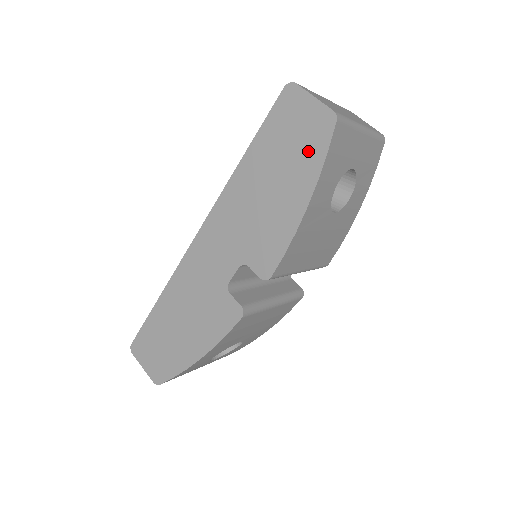
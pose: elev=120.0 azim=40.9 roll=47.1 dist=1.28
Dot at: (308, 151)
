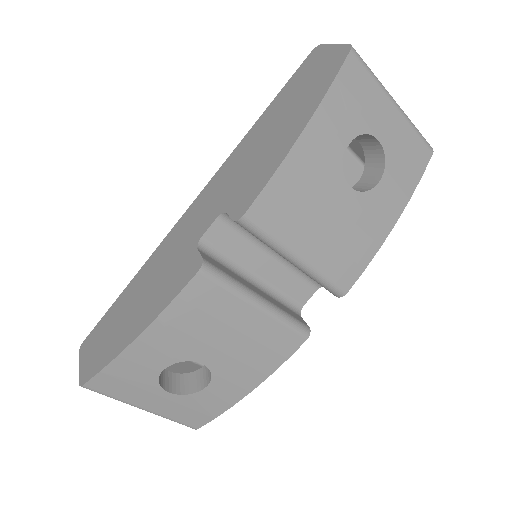
Dot at: (317, 85)
